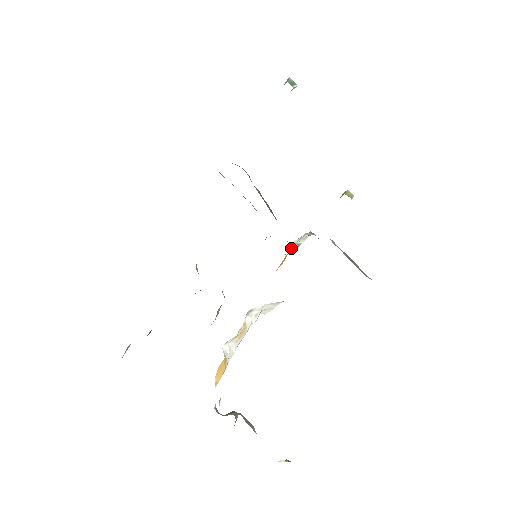
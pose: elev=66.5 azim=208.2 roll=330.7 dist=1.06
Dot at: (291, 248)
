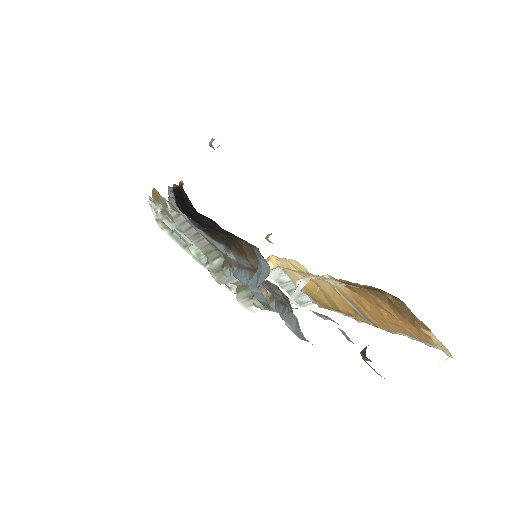
Dot at: occluded
